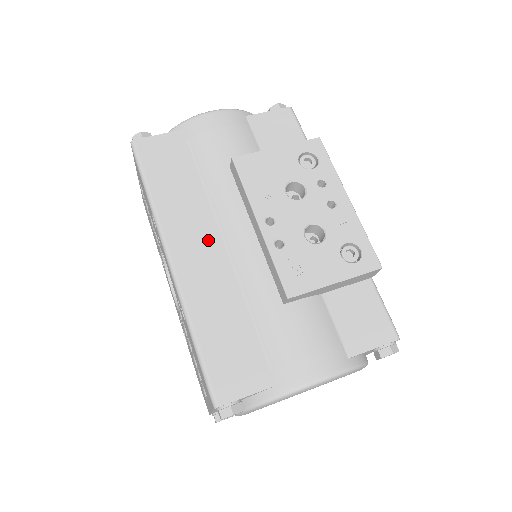
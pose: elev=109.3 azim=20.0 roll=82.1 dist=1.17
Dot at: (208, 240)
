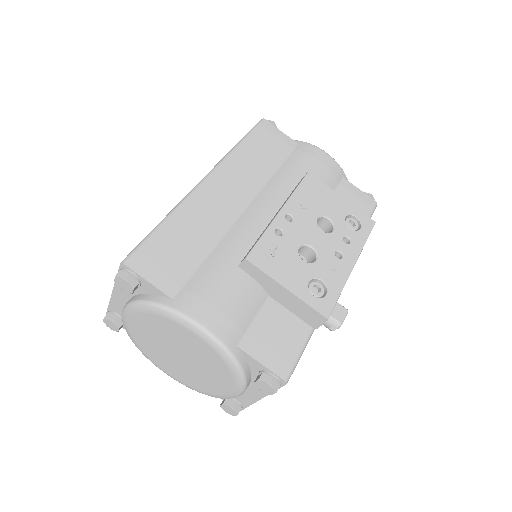
Dot at: (240, 195)
